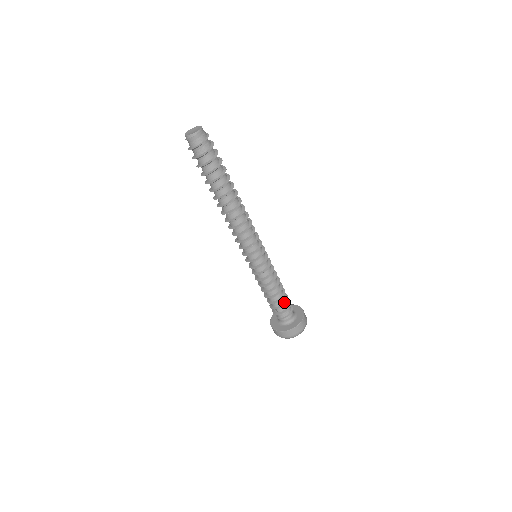
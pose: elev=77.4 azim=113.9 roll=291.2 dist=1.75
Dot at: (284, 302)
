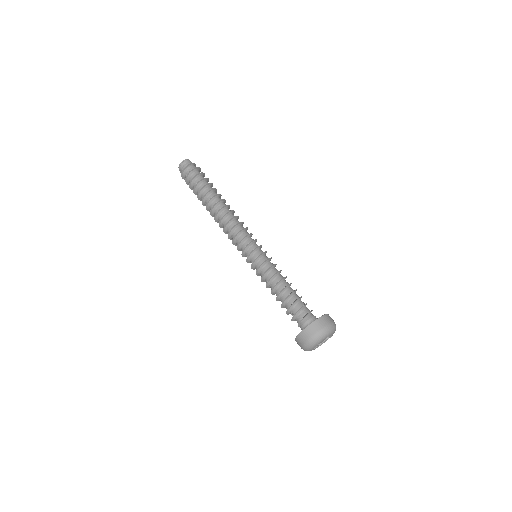
Dot at: (296, 299)
